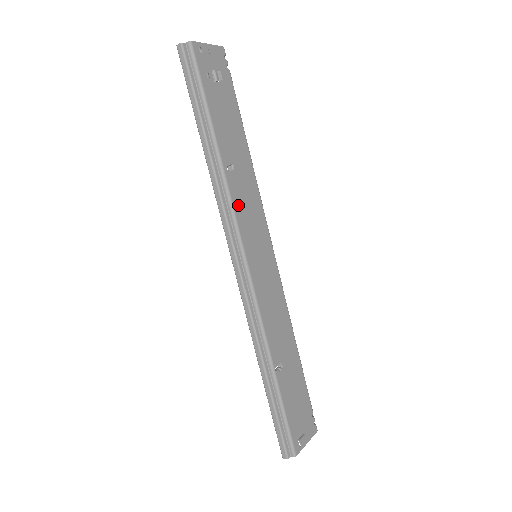
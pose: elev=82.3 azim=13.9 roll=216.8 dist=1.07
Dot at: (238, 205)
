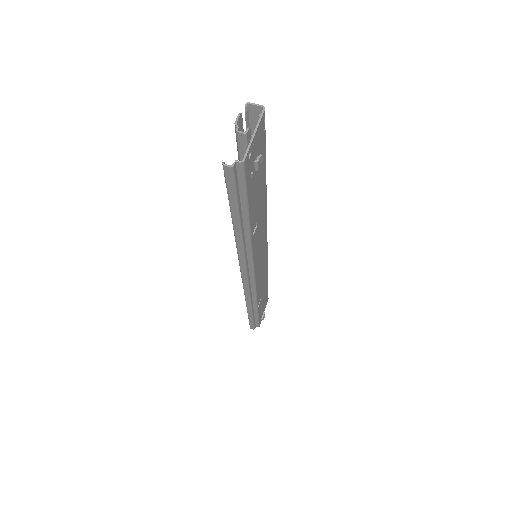
Dot at: (255, 249)
